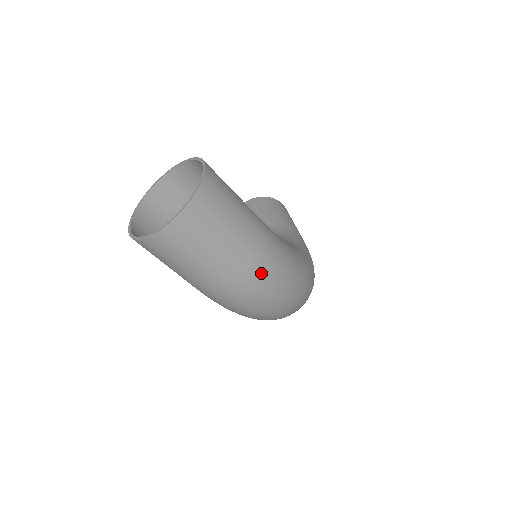
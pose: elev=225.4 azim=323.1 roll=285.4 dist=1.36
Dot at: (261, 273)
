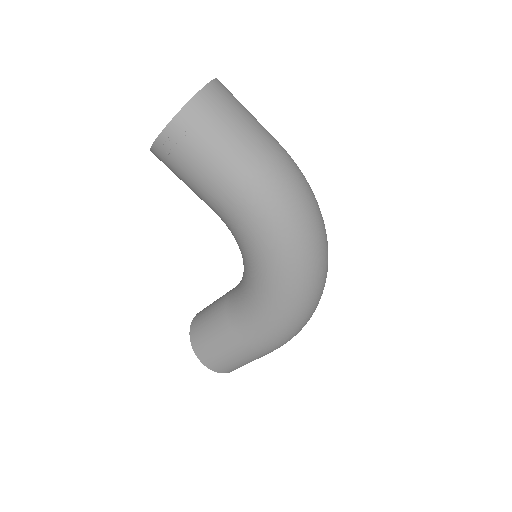
Dot at: (290, 156)
